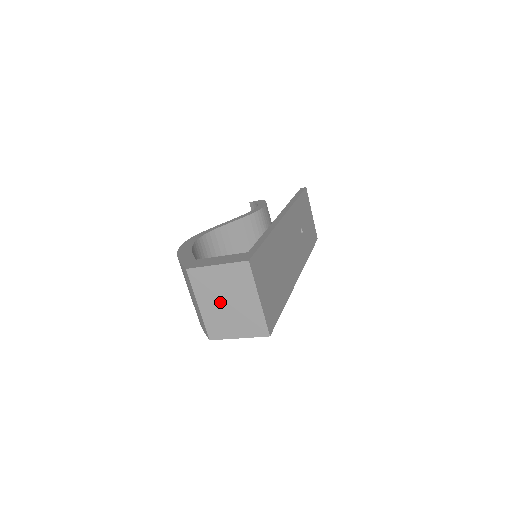
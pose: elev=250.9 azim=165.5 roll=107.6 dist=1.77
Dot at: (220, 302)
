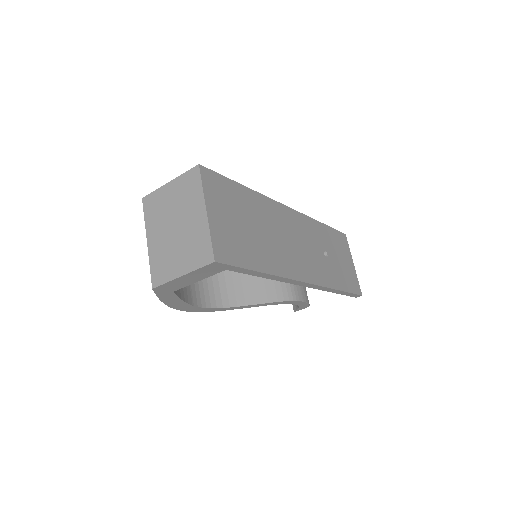
Dot at: (168, 229)
